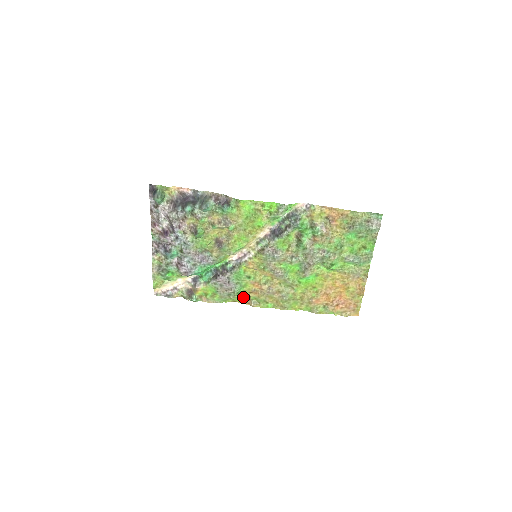
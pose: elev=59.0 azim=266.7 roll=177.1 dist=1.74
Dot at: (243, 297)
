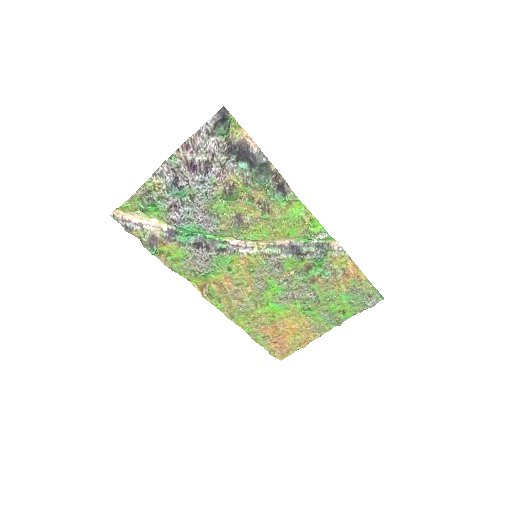
Dot at: (202, 282)
